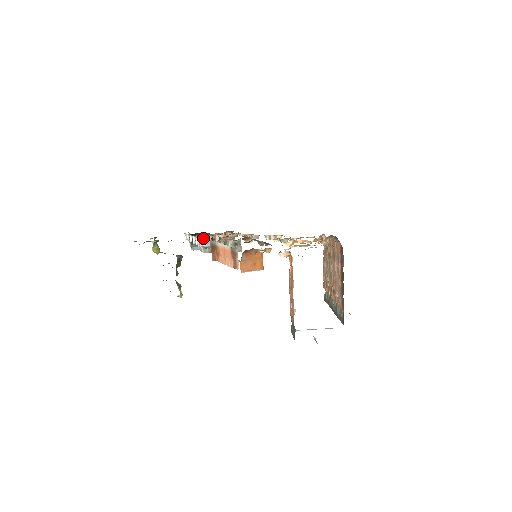
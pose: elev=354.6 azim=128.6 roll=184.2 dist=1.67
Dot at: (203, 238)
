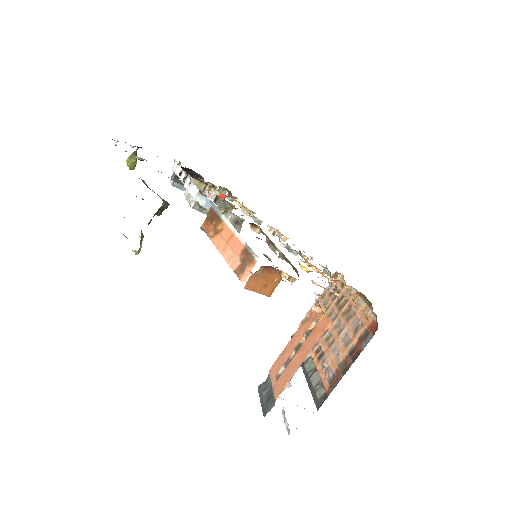
Dot at: (195, 182)
